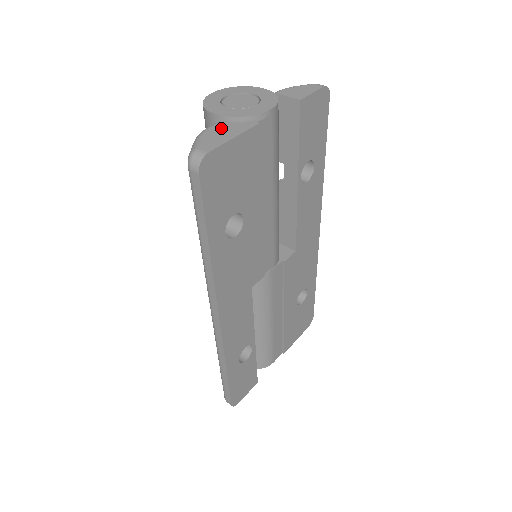
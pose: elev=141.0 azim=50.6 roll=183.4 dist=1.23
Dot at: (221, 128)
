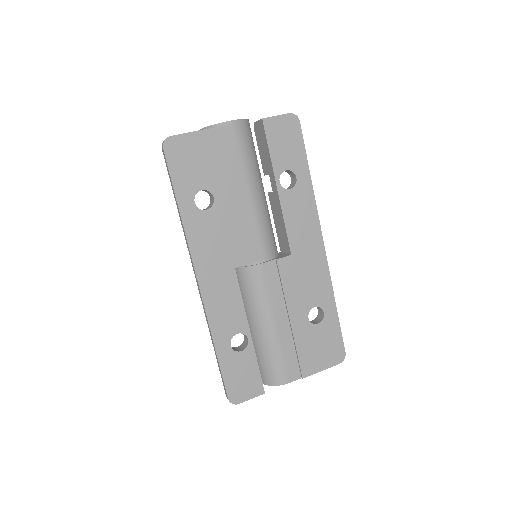
Dot at: occluded
